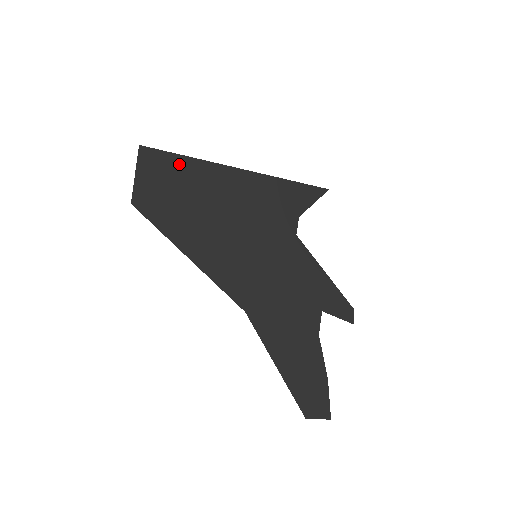
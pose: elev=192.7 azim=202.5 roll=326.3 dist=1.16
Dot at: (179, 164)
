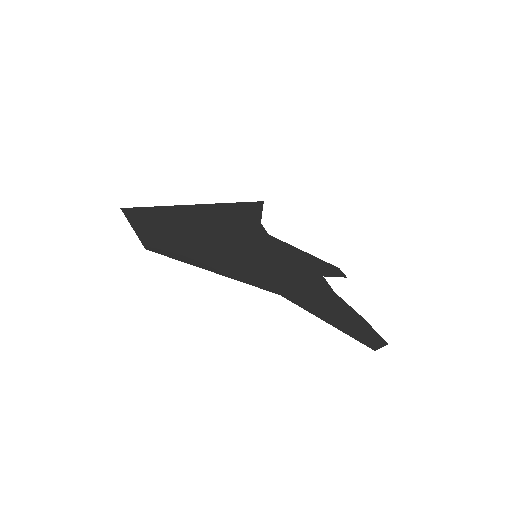
Dot at: (158, 213)
